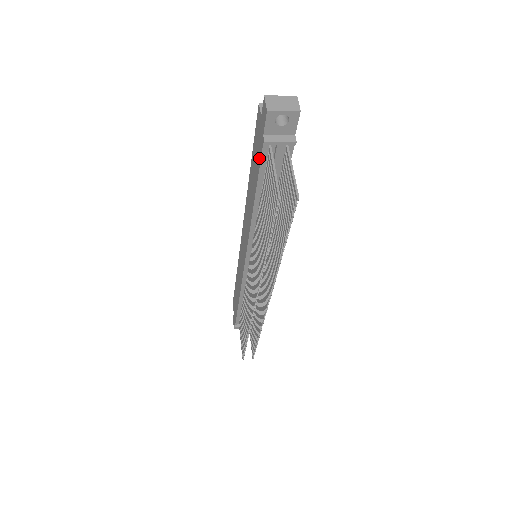
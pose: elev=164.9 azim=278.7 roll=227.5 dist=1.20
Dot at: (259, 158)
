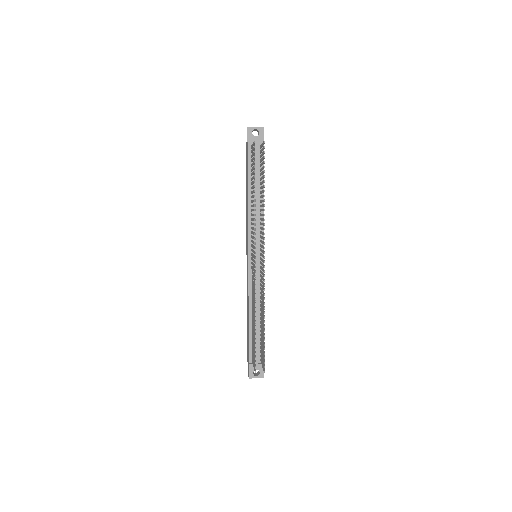
Dot at: (247, 159)
